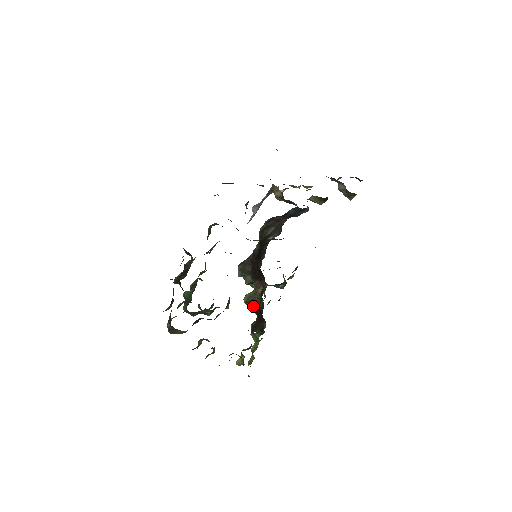
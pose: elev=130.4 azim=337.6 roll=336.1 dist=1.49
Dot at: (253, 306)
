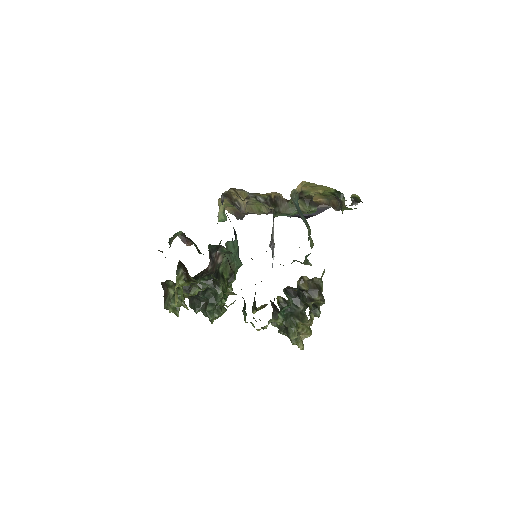
Dot at: (254, 306)
